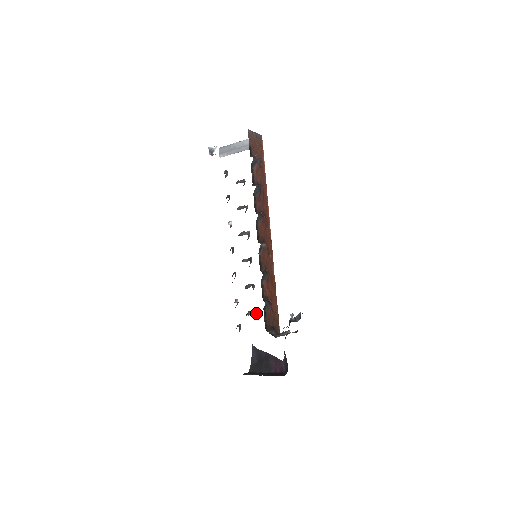
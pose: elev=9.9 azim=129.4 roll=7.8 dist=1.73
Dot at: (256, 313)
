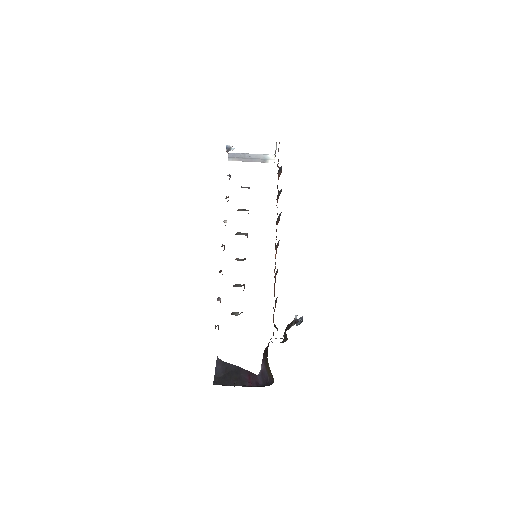
Dot at: occluded
